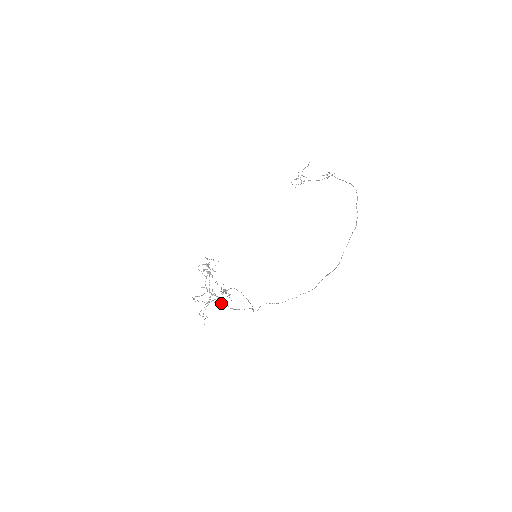
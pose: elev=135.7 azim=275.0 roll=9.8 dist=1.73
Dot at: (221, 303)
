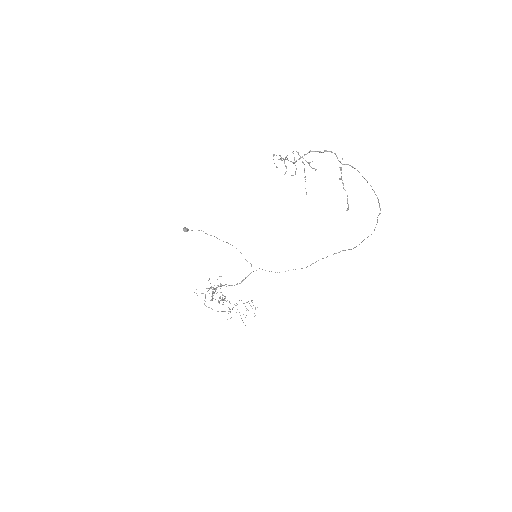
Dot at: occluded
